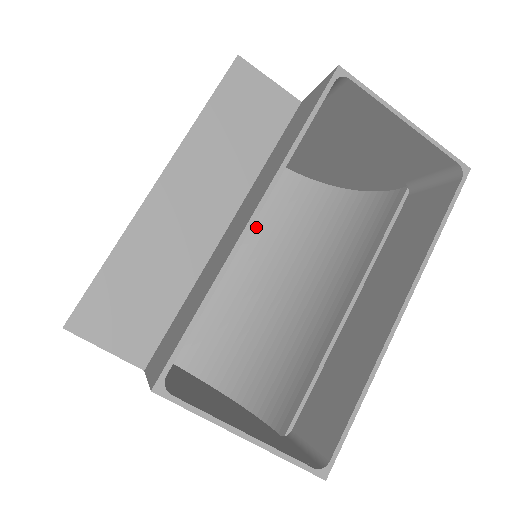
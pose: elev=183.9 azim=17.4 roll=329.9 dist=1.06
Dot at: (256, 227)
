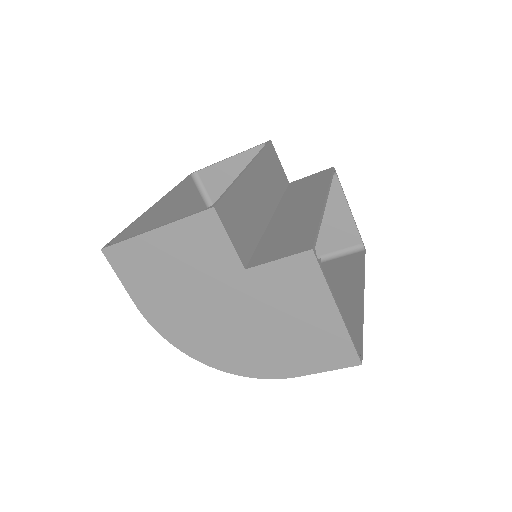
Dot at: occluded
